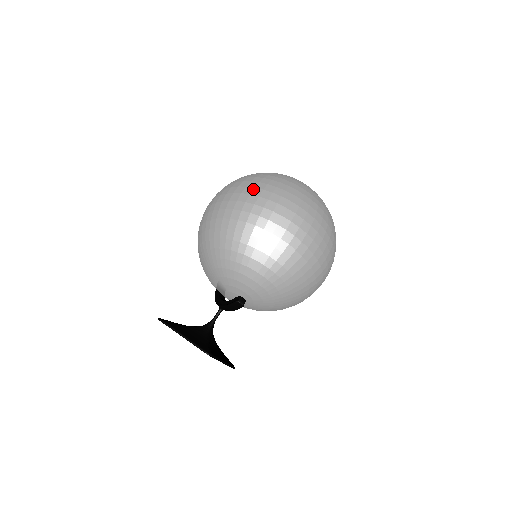
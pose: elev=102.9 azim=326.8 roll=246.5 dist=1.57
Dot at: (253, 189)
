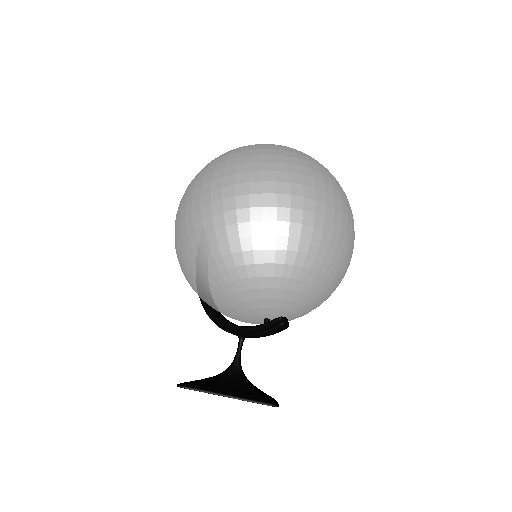
Dot at: (262, 173)
